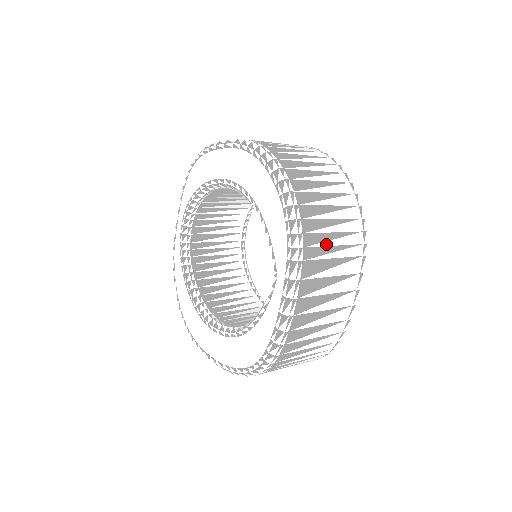
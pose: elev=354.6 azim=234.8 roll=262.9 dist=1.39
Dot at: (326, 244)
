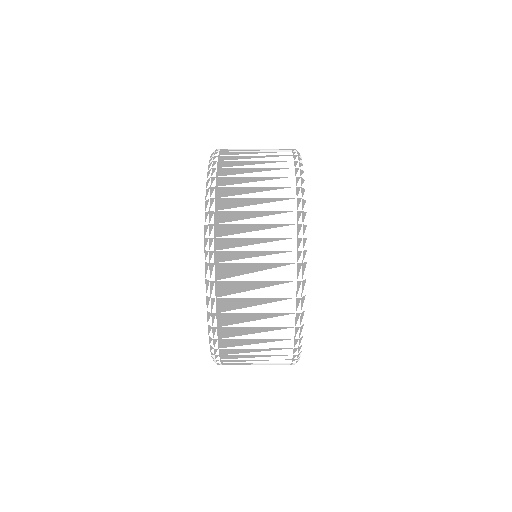
Dot at: (244, 249)
